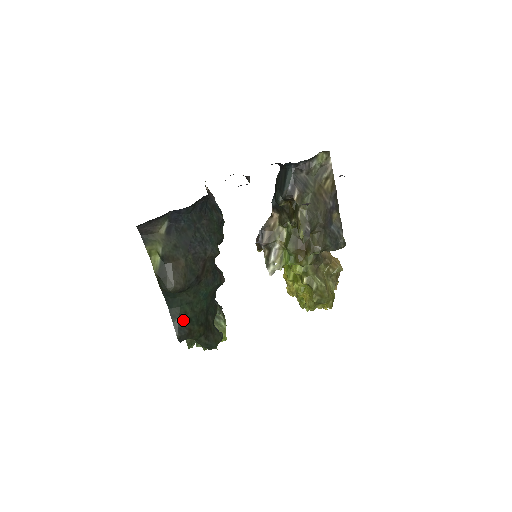
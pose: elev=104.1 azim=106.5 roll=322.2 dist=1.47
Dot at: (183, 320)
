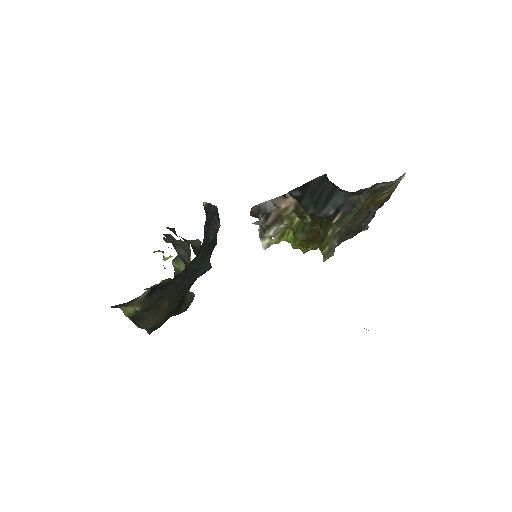
Dot at: occluded
